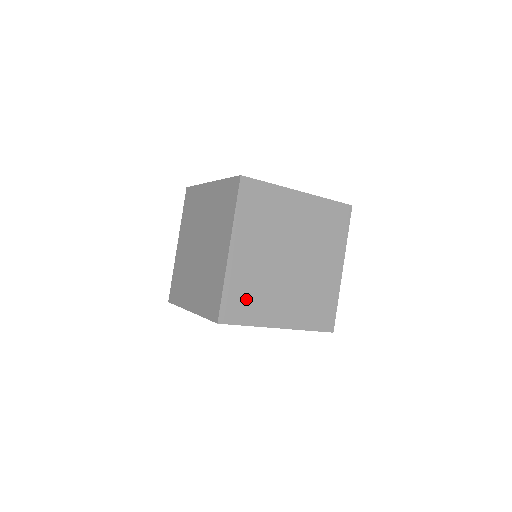
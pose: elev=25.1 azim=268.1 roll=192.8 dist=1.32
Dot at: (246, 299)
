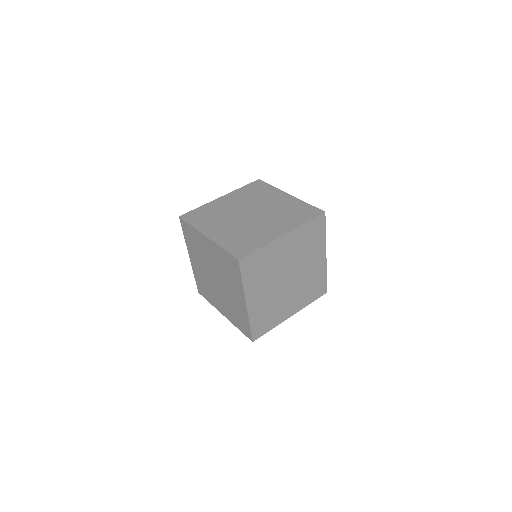
Dot at: (258, 268)
